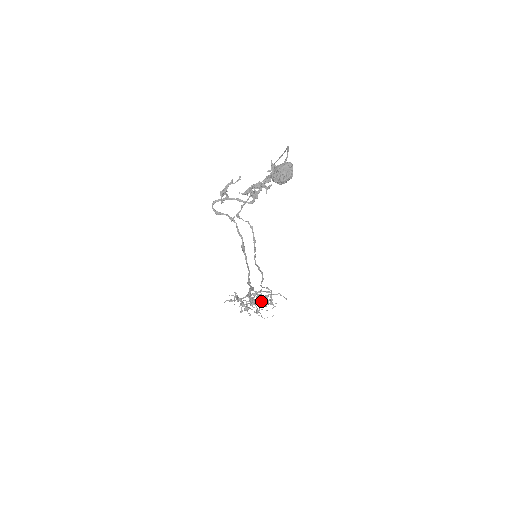
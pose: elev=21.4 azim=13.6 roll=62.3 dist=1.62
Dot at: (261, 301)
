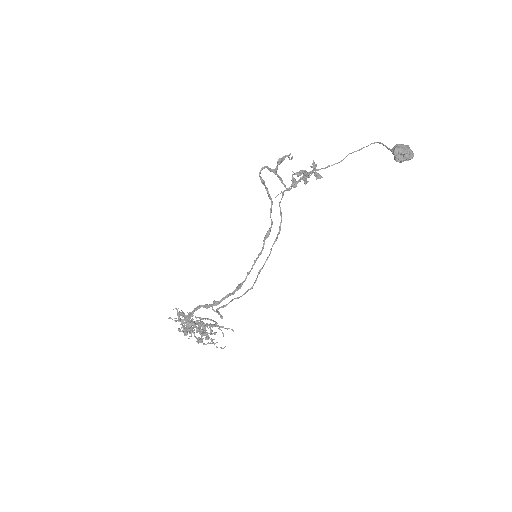
Dot at: (215, 324)
